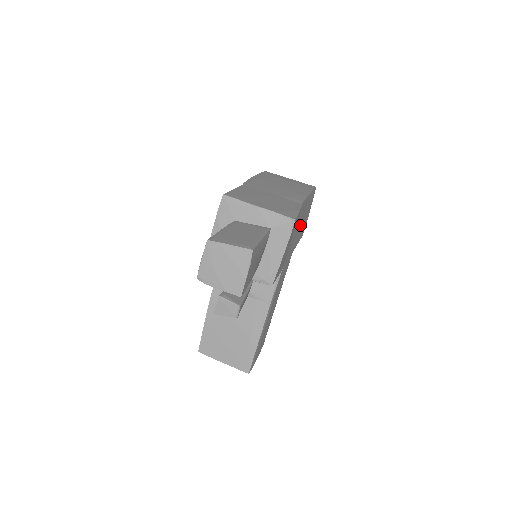
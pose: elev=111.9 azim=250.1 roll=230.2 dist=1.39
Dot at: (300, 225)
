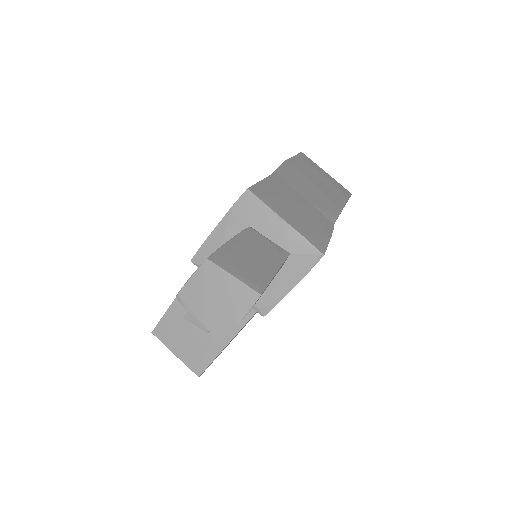
Dot at: occluded
